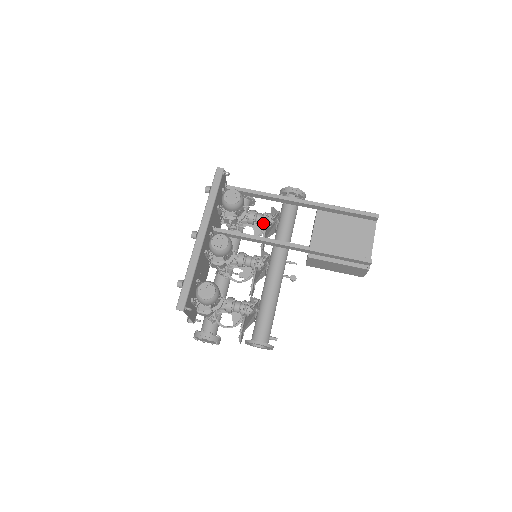
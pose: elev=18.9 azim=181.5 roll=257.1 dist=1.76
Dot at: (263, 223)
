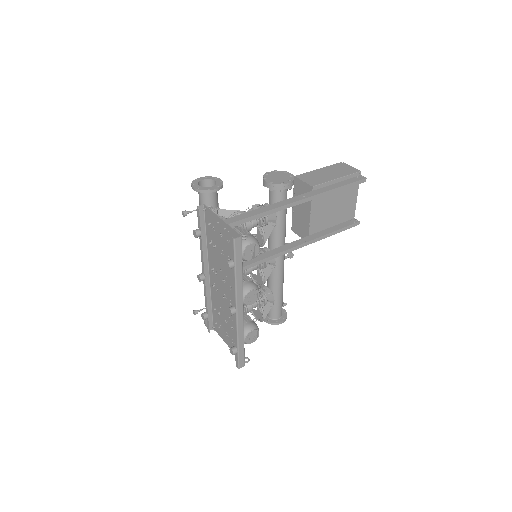
Dot at: occluded
